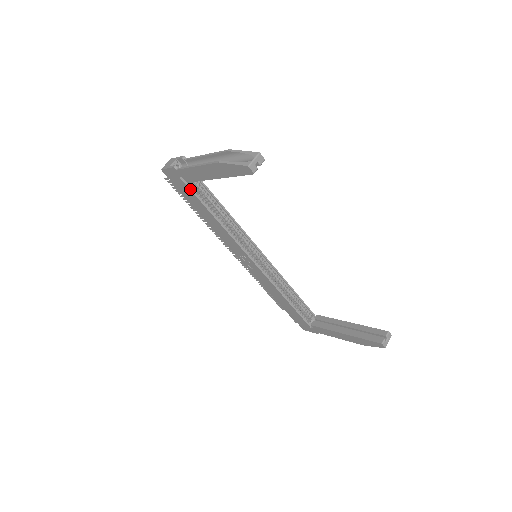
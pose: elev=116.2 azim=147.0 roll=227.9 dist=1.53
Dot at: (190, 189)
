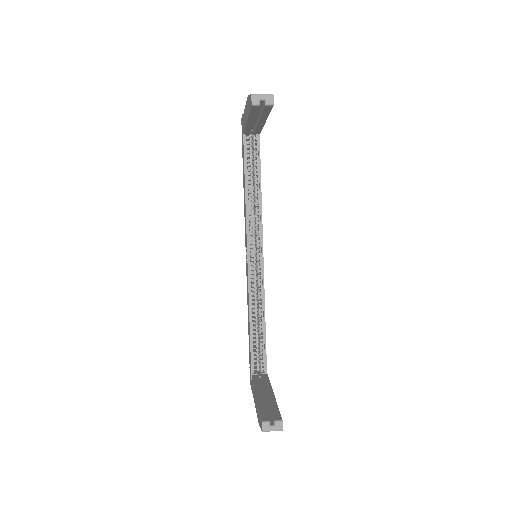
Dot at: (244, 144)
